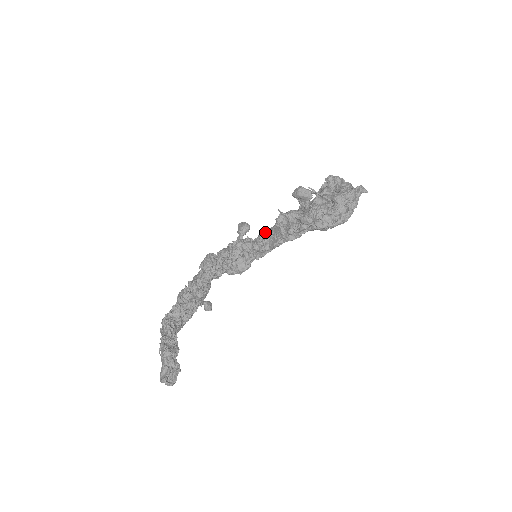
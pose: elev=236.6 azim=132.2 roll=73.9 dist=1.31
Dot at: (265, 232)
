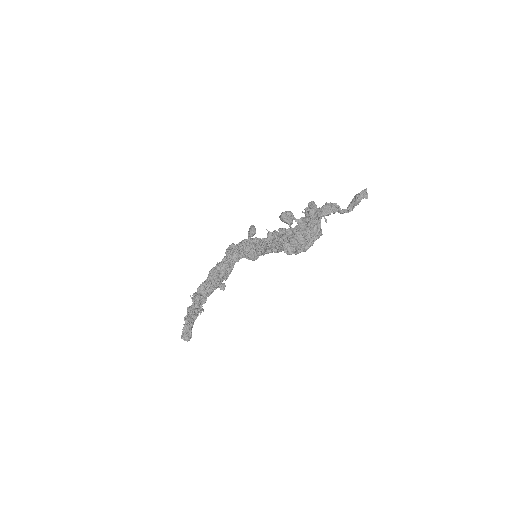
Dot at: (264, 239)
